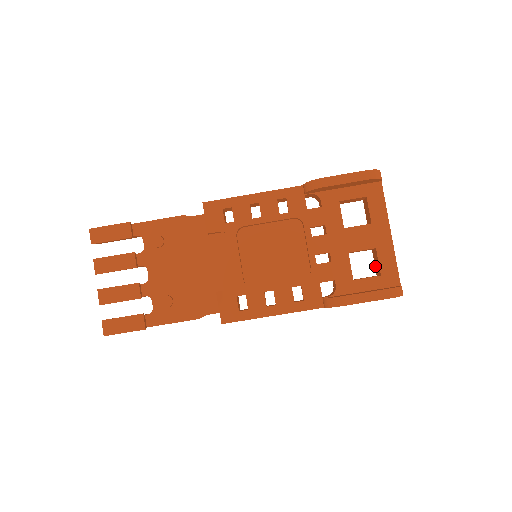
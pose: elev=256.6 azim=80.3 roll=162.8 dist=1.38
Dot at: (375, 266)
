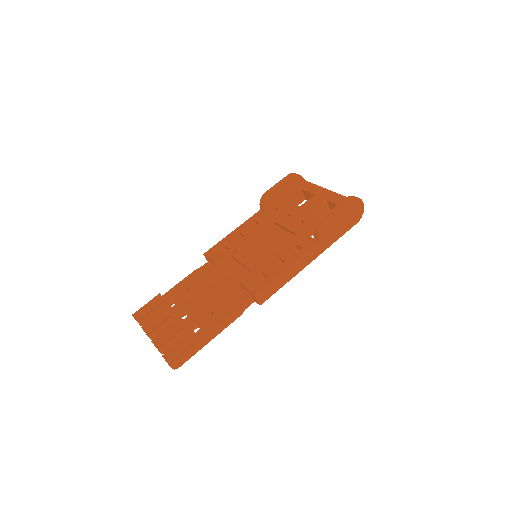
Dot at: occluded
